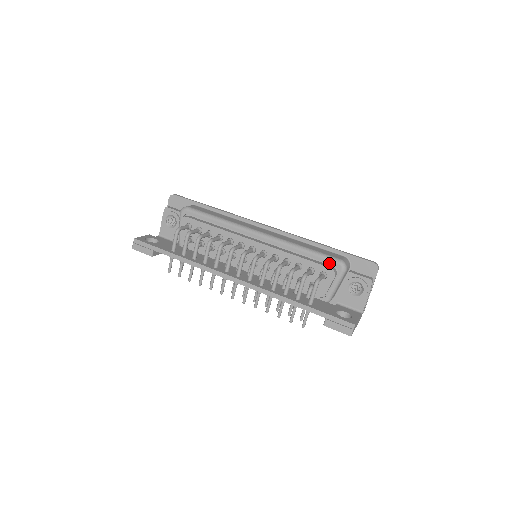
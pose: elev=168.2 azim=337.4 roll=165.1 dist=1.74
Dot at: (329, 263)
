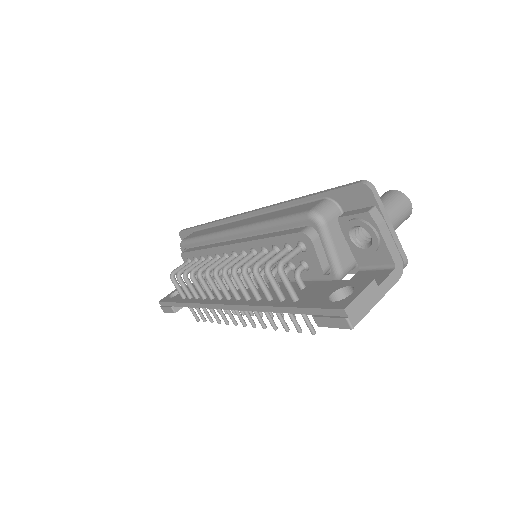
Dot at: (299, 225)
